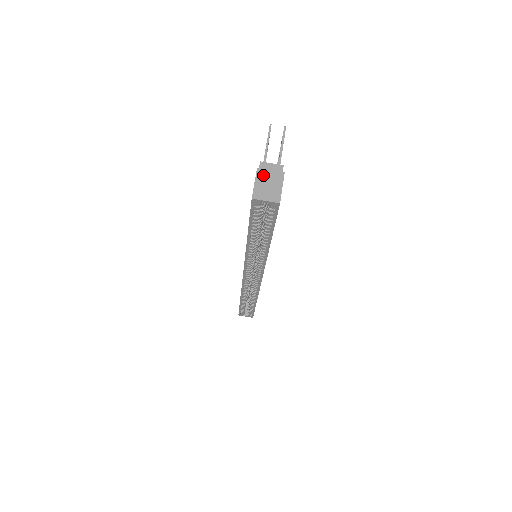
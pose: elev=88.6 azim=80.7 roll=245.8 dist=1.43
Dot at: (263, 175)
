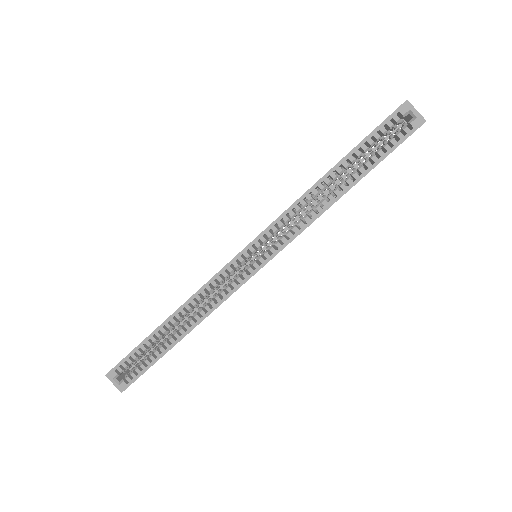
Dot at: occluded
